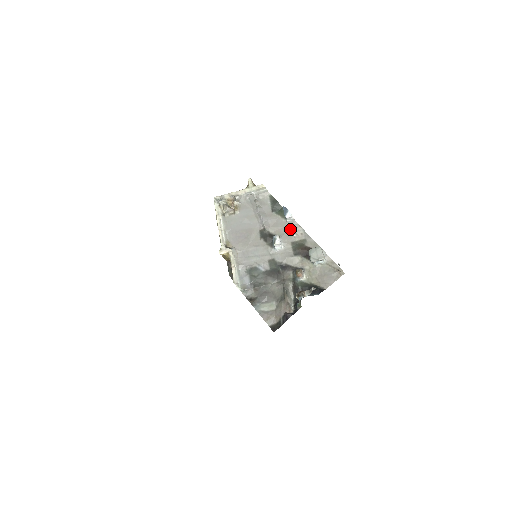
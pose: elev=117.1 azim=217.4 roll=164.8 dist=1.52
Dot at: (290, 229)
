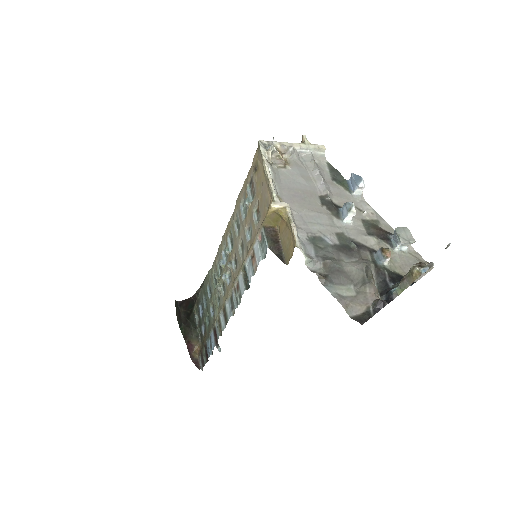
Dot at: (357, 204)
